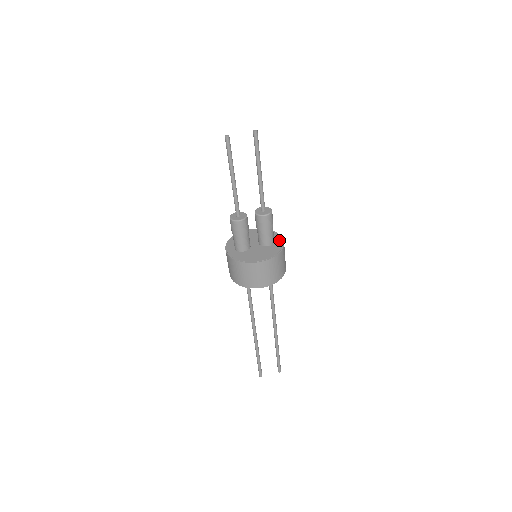
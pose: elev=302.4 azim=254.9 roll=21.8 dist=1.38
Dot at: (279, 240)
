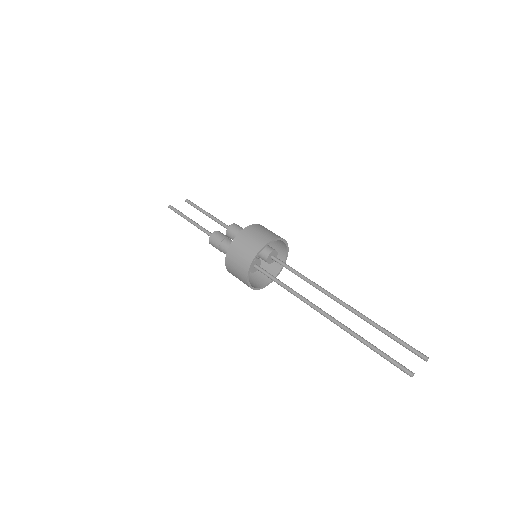
Dot at: occluded
